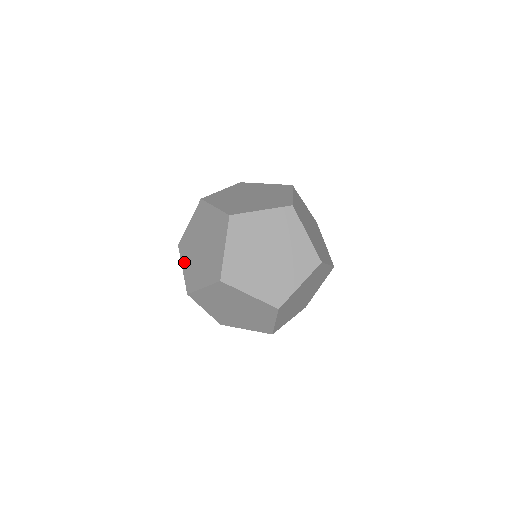
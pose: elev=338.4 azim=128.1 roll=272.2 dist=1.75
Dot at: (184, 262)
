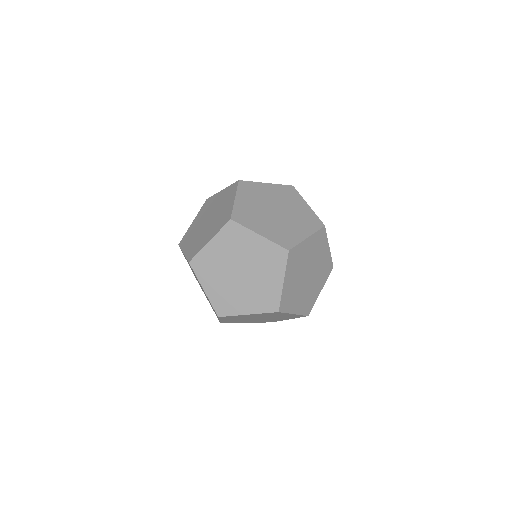
Dot at: (197, 218)
